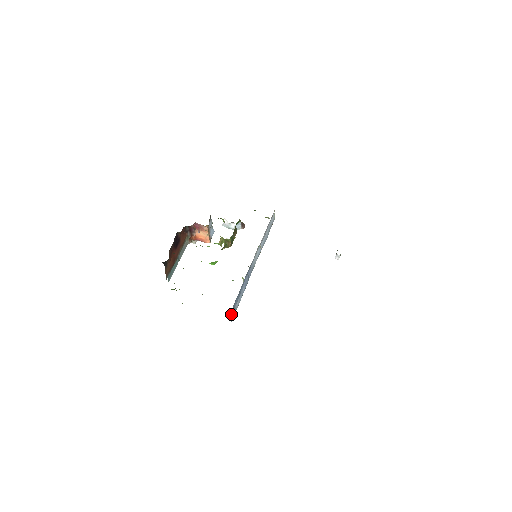
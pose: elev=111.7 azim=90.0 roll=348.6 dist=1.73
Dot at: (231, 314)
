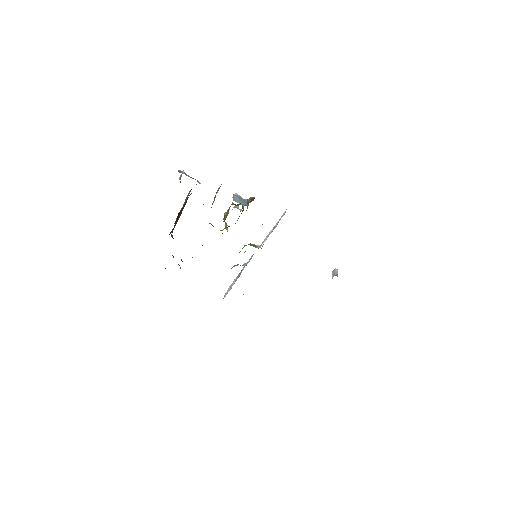
Dot at: occluded
